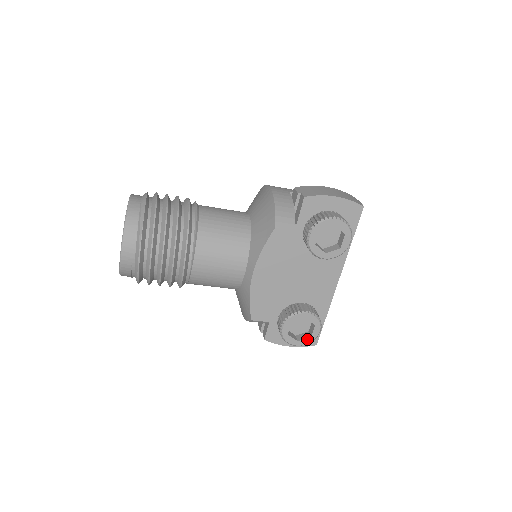
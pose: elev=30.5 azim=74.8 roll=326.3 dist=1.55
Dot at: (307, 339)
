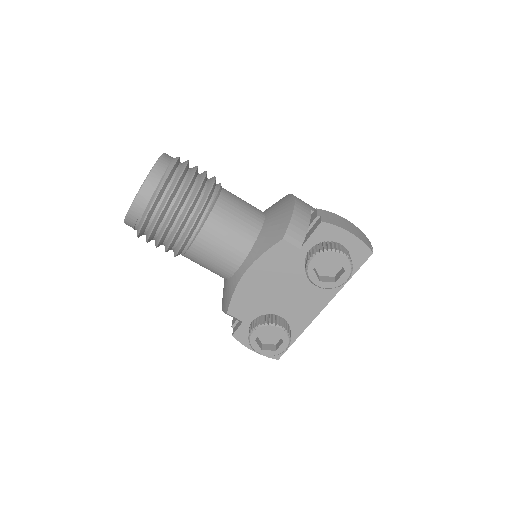
Dot at: (271, 351)
